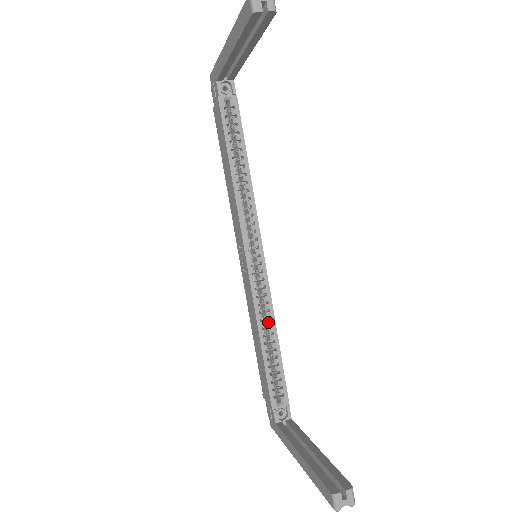
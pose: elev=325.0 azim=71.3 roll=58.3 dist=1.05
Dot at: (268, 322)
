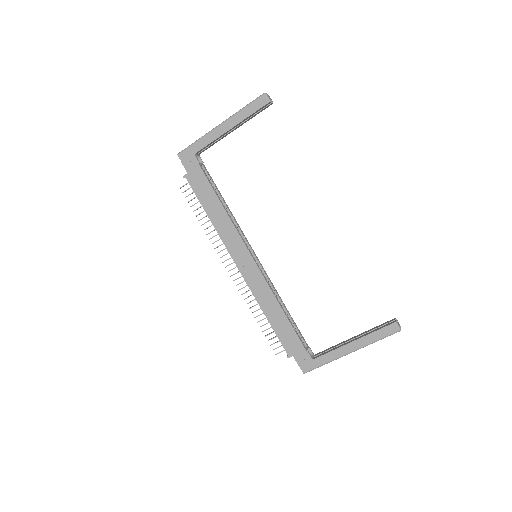
Dot at: (277, 297)
